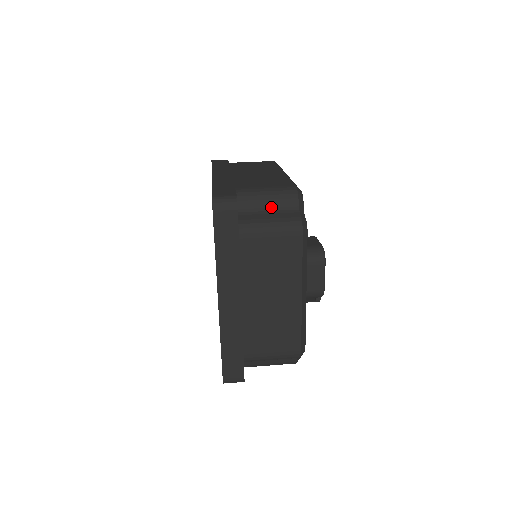
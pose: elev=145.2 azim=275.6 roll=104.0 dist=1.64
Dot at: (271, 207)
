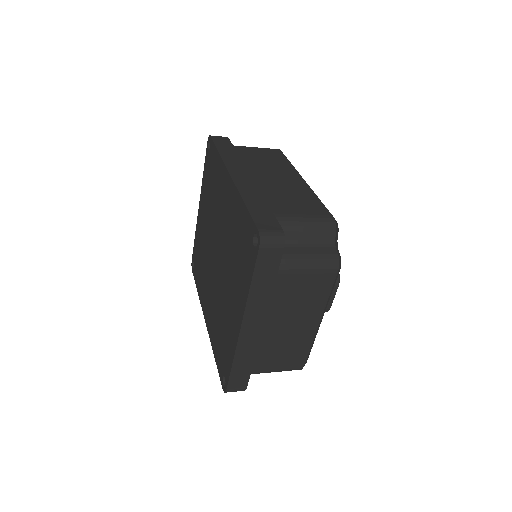
Dot at: (309, 239)
